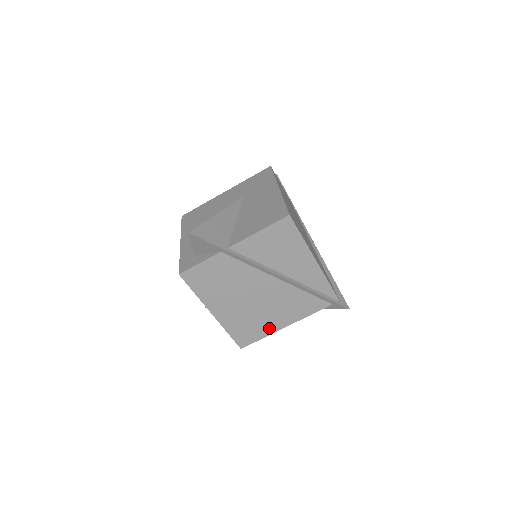
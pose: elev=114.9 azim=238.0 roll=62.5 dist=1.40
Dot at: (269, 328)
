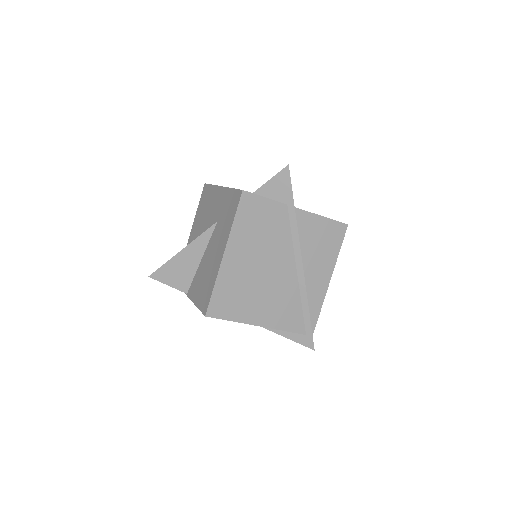
Dot at: (247, 314)
